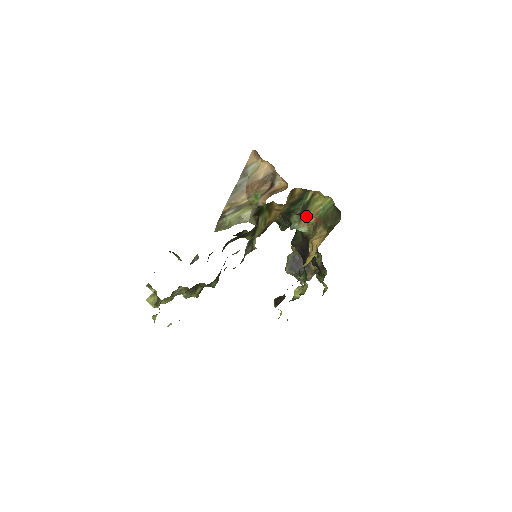
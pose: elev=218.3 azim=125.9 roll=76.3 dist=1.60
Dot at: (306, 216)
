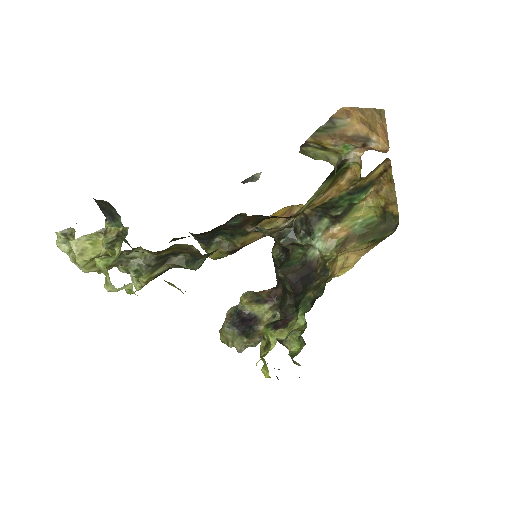
Dot at: (338, 226)
